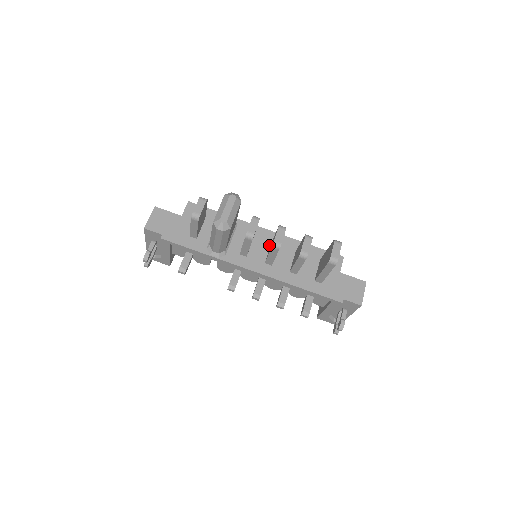
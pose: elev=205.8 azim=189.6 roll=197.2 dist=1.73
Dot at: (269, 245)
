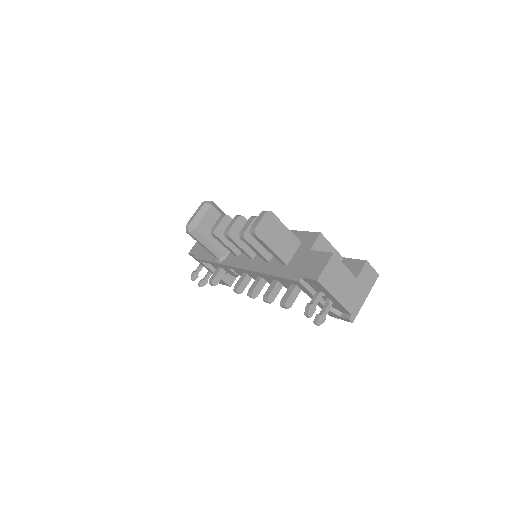
Dot at: occluded
